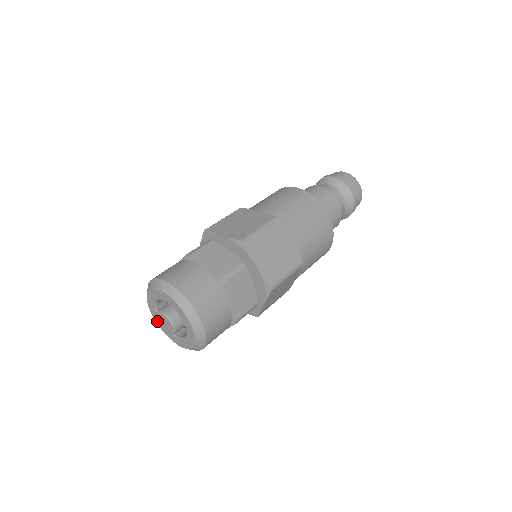
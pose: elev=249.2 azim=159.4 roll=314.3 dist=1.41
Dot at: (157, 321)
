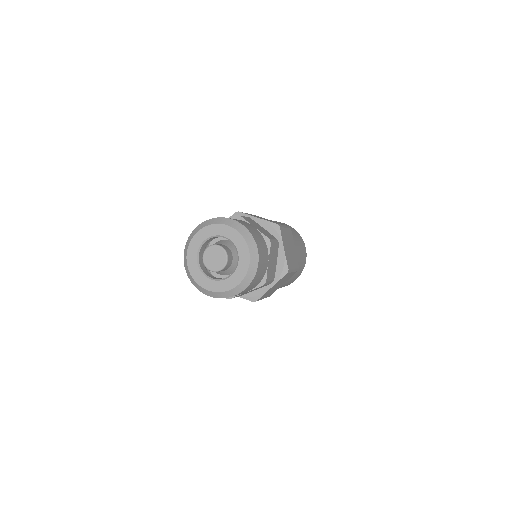
Dot at: (208, 287)
